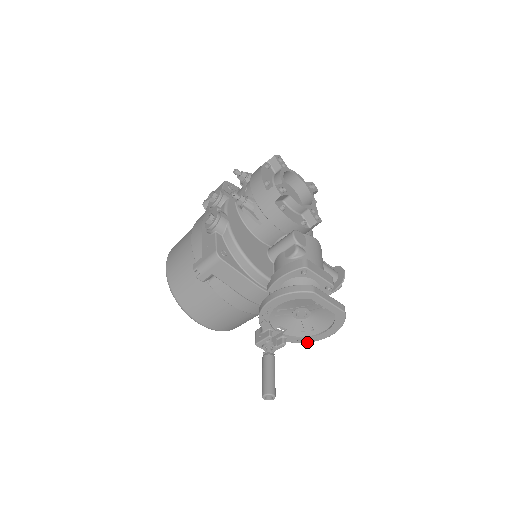
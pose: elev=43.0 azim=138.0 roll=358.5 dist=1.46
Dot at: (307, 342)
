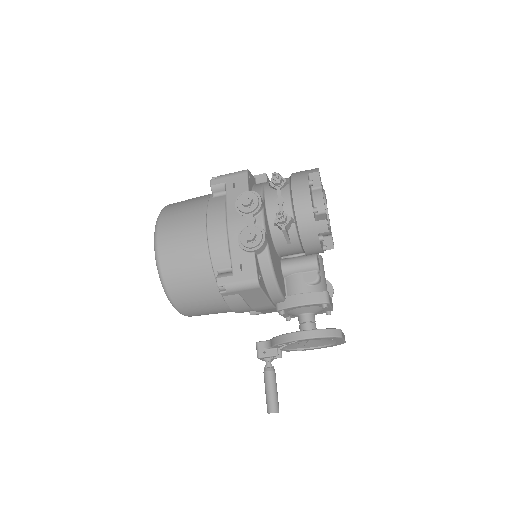
Dot at: occluded
